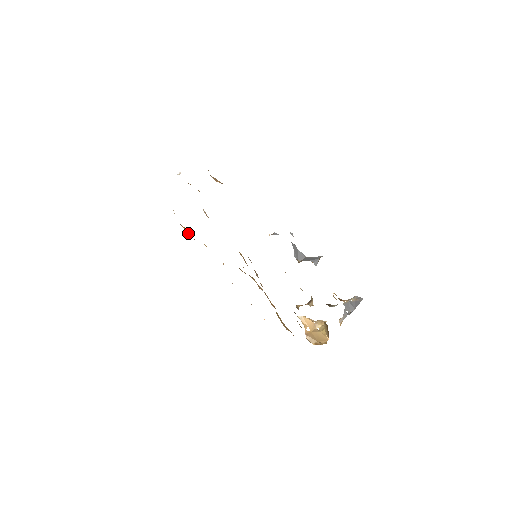
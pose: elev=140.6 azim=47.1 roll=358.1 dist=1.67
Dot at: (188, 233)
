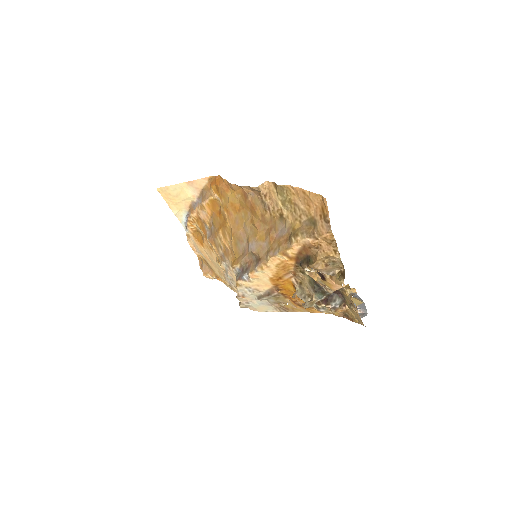
Dot at: (219, 183)
